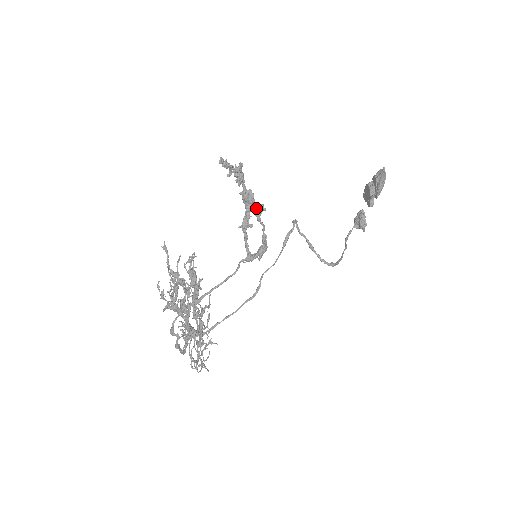
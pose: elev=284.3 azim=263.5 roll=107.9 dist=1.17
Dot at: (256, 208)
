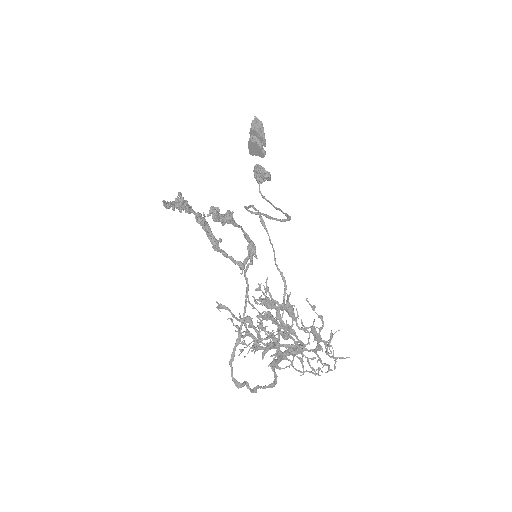
Dot at: (227, 217)
